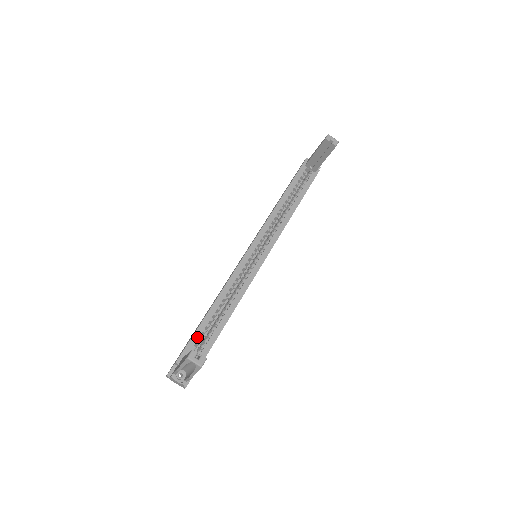
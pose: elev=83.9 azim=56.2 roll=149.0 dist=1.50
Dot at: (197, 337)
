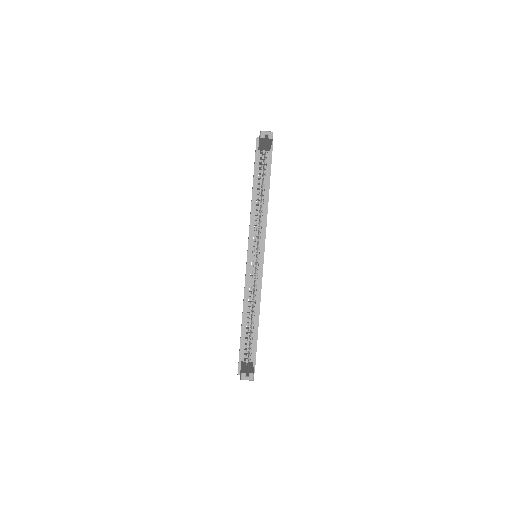
Dot at: (243, 342)
